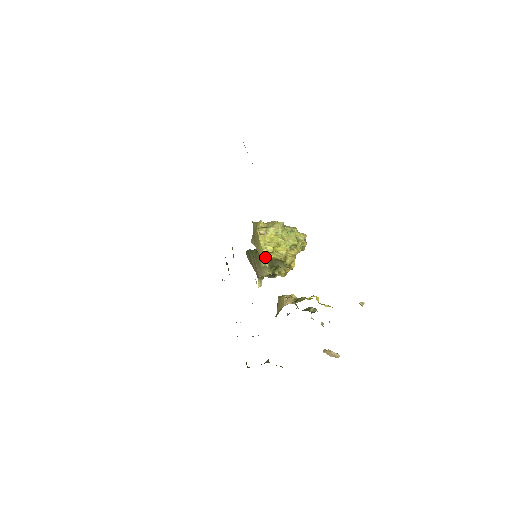
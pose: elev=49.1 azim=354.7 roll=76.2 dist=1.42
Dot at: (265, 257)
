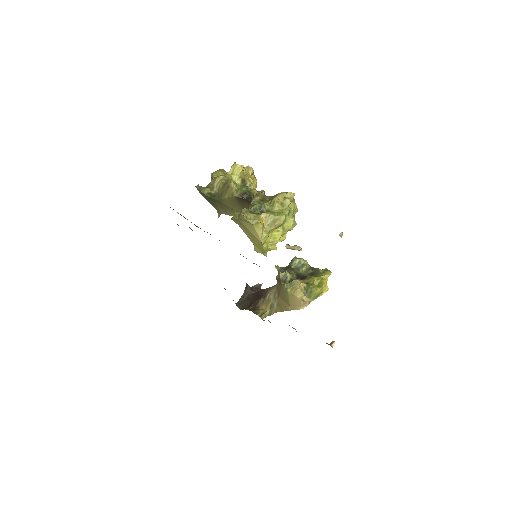
Dot at: occluded
